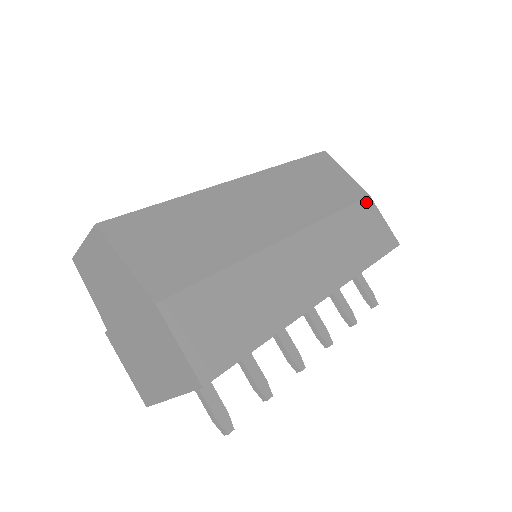
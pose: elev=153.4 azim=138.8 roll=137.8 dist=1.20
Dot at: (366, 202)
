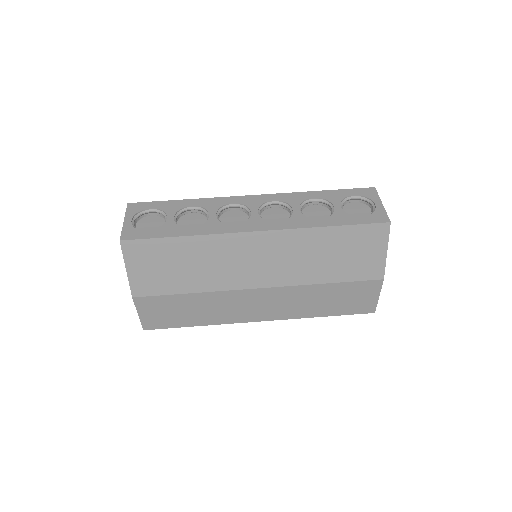
Dot at: (372, 283)
